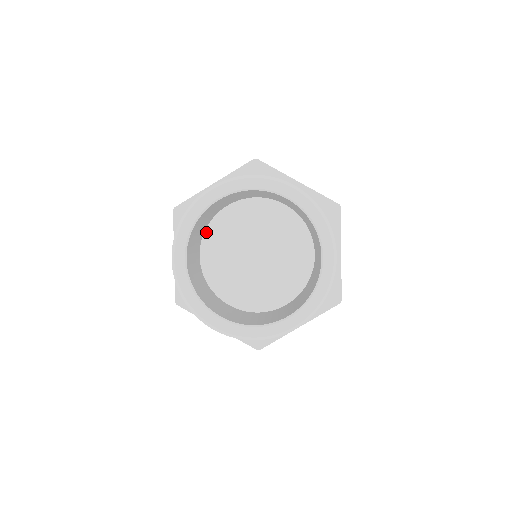
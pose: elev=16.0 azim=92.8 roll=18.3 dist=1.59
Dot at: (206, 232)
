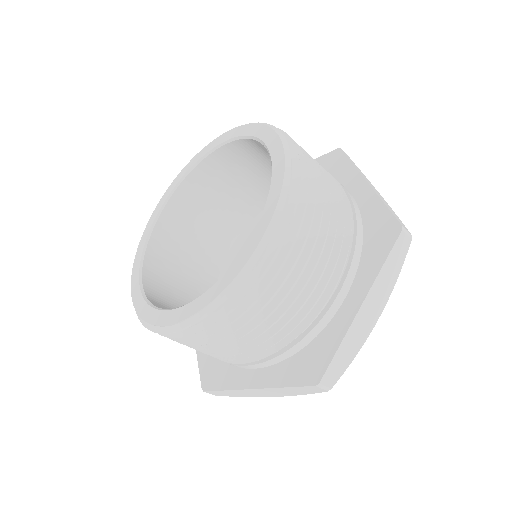
Dot at: occluded
